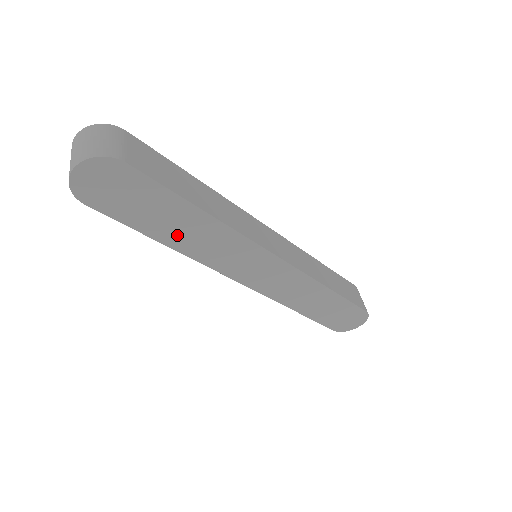
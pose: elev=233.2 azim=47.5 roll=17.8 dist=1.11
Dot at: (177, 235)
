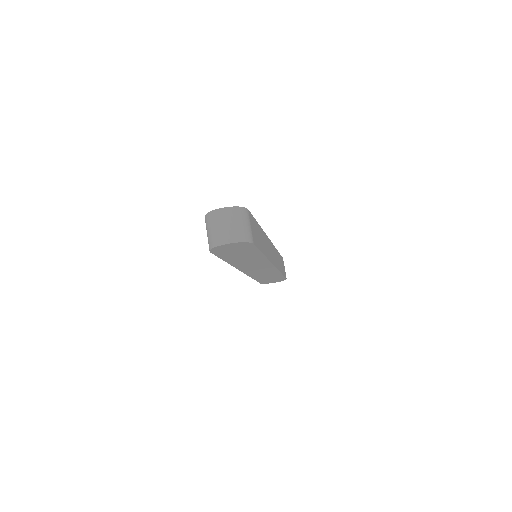
Dot at: (238, 260)
